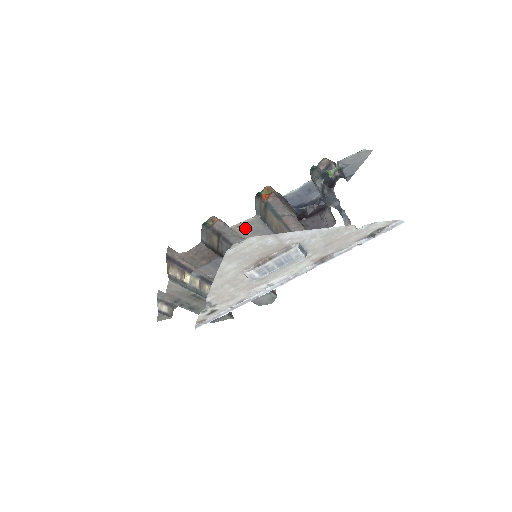
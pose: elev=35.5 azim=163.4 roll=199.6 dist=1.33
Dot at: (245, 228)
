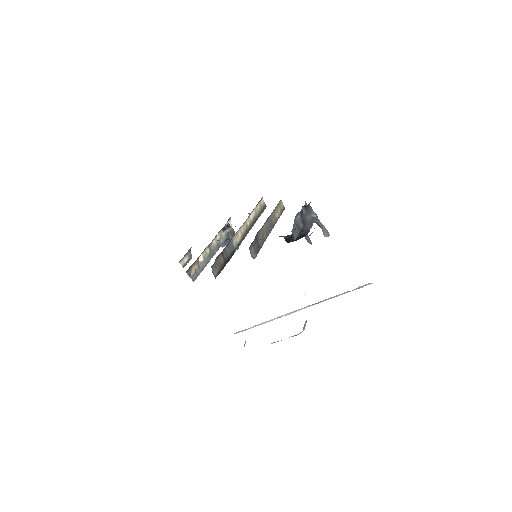
Dot at: occluded
